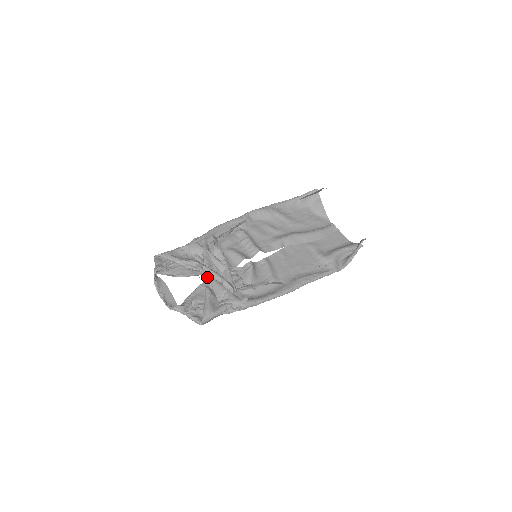
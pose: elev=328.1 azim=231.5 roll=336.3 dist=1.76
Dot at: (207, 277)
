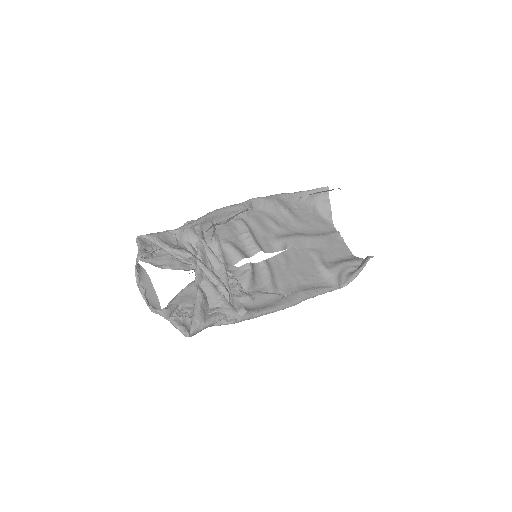
Dot at: (199, 275)
